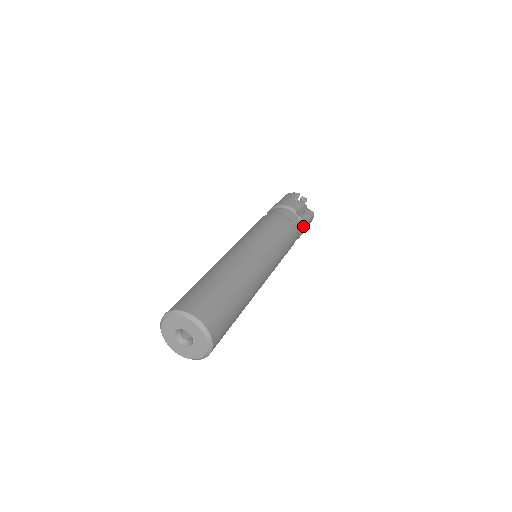
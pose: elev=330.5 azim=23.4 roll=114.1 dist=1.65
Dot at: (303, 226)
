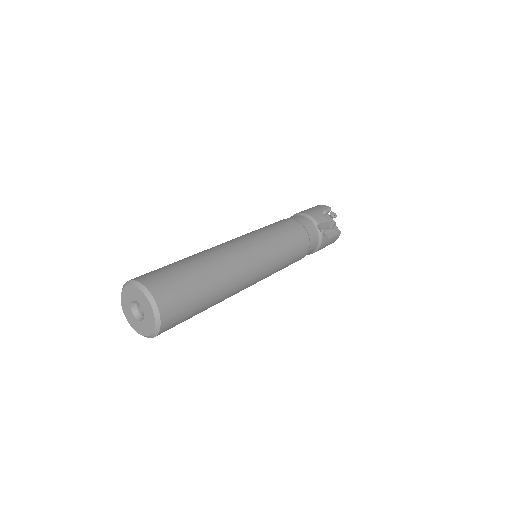
Dot at: (321, 241)
